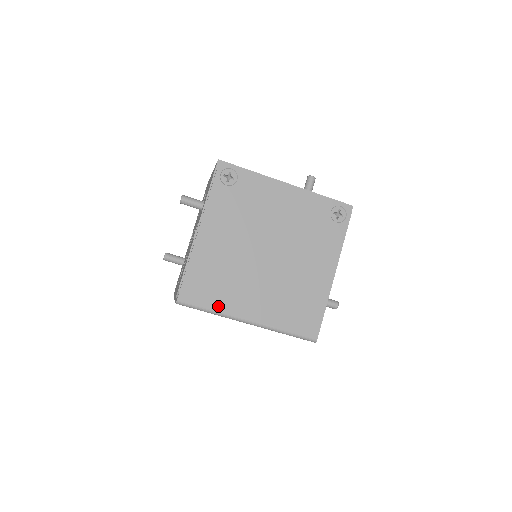
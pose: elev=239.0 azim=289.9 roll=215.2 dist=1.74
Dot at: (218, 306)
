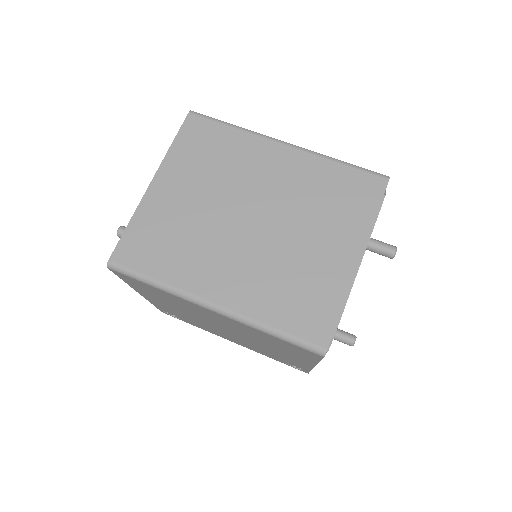
Dot at: occluded
